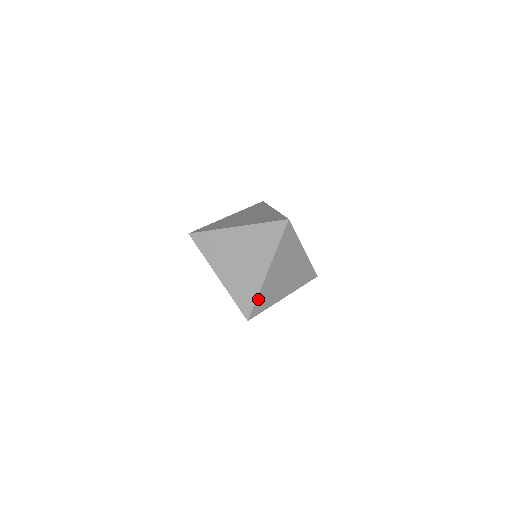
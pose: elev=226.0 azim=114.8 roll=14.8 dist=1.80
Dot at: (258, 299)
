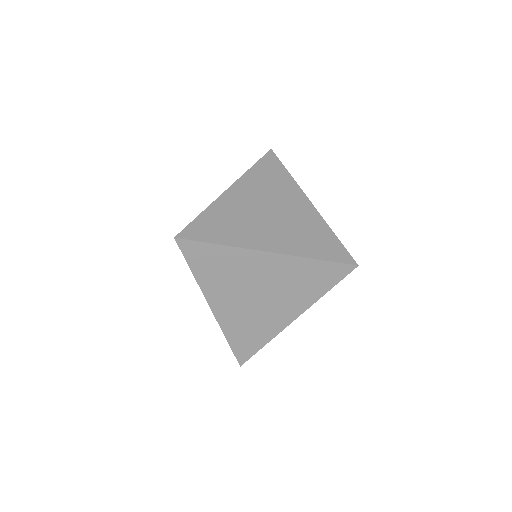
Dot at: (264, 344)
